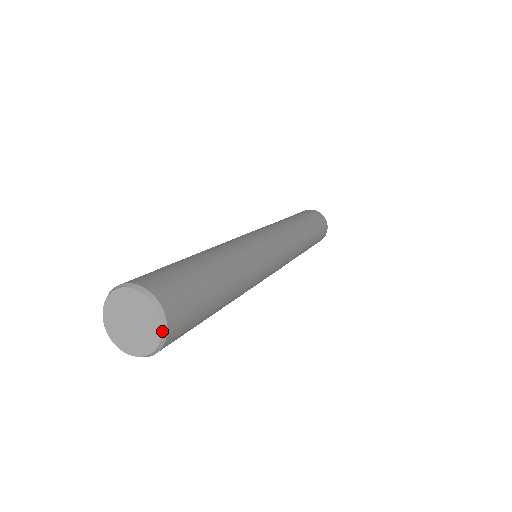
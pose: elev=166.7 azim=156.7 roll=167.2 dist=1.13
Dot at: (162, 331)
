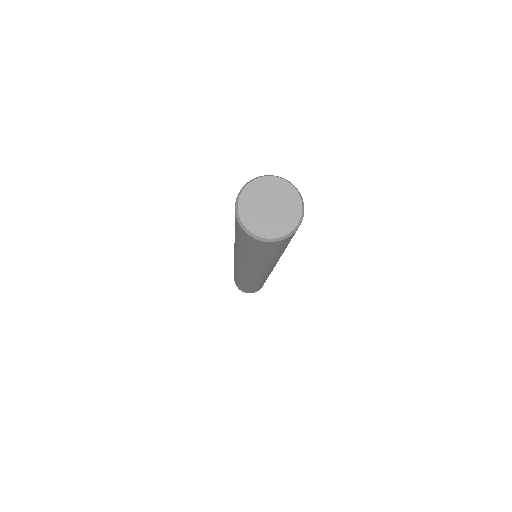
Dot at: (285, 235)
